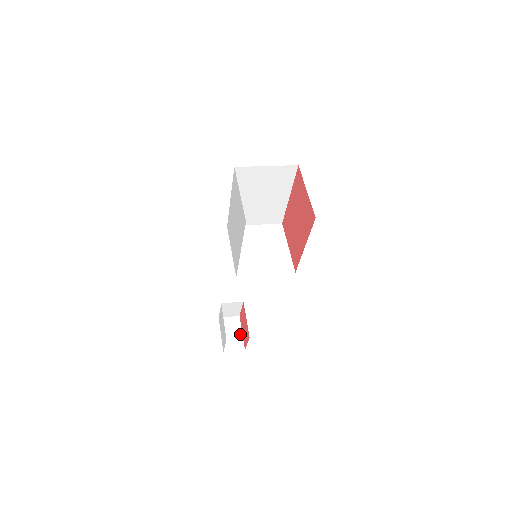
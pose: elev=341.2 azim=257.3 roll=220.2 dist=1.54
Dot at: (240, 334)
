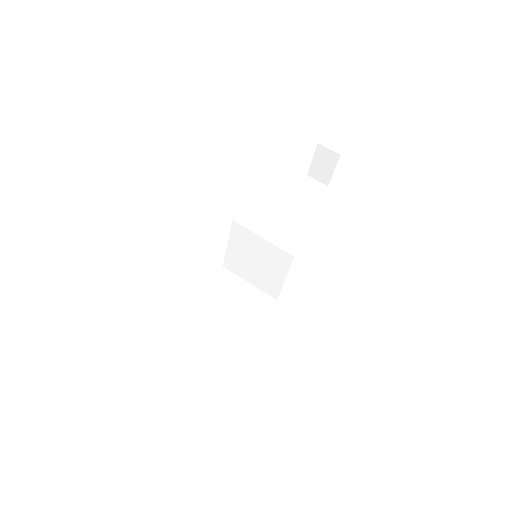
Dot at: (331, 171)
